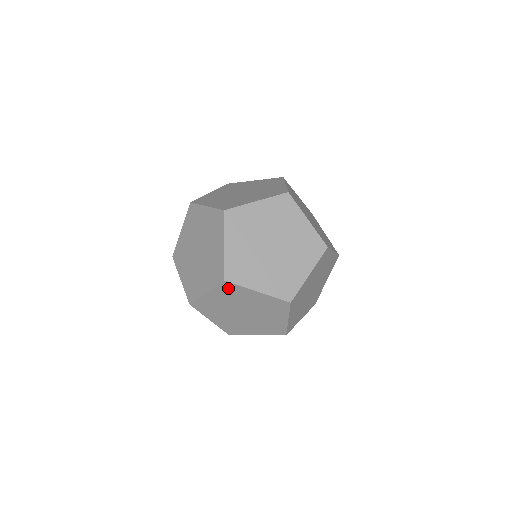
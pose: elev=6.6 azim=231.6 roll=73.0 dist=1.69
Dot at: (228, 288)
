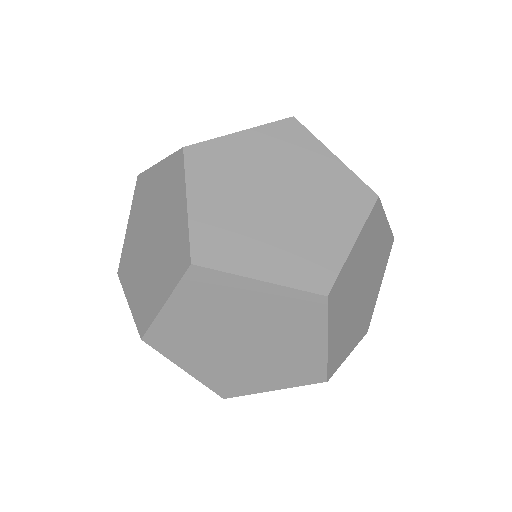
Dot at: (202, 283)
